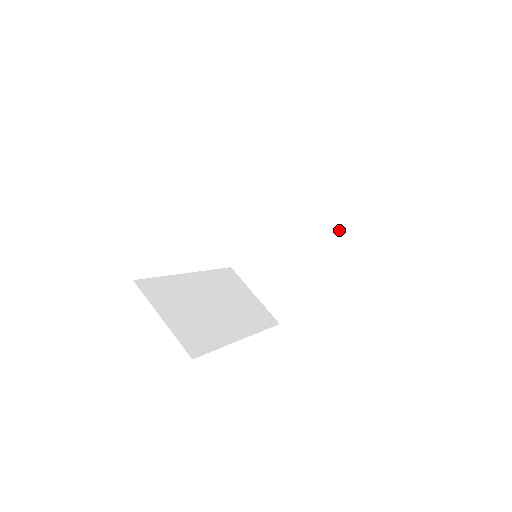
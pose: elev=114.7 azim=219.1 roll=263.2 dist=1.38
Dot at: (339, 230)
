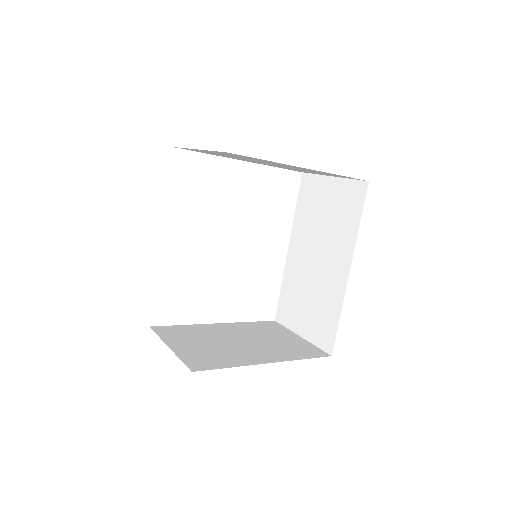
Dot at: (304, 347)
